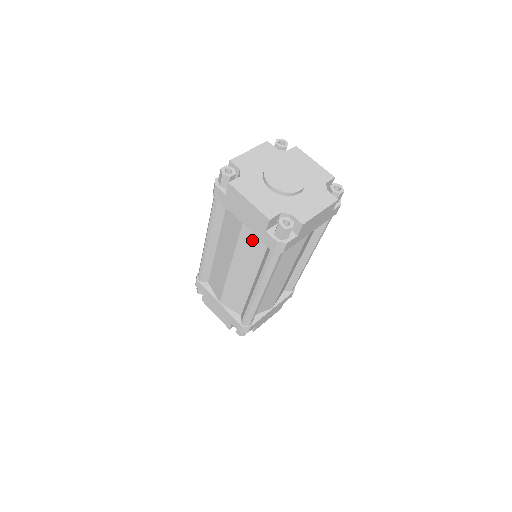
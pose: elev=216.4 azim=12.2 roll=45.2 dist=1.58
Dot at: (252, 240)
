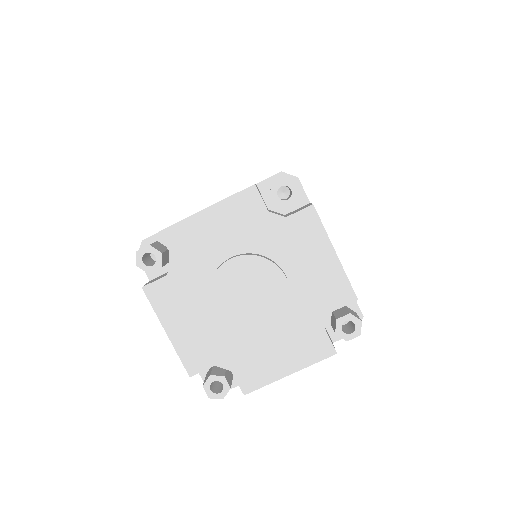
Dot at: occluded
